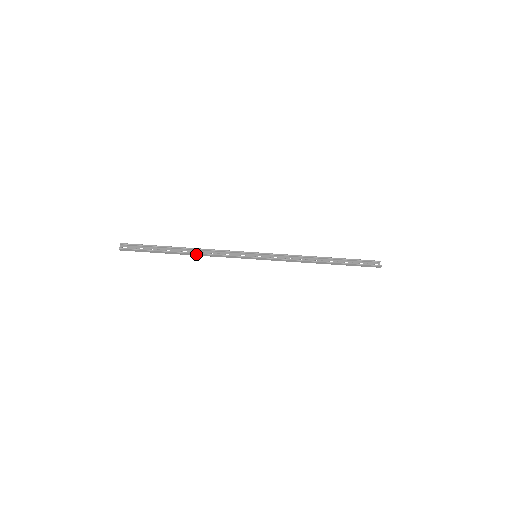
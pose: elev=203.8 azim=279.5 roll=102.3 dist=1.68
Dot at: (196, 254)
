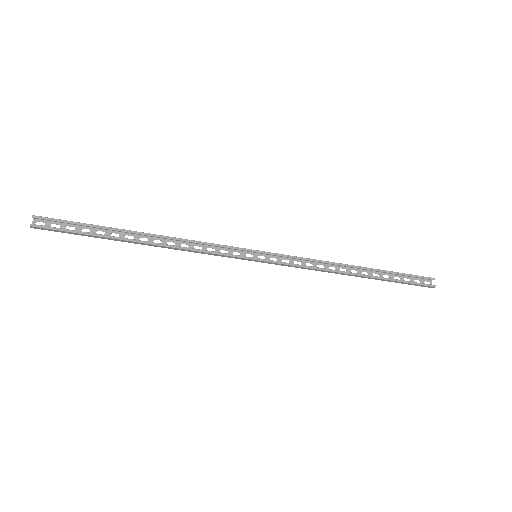
Dot at: (161, 246)
